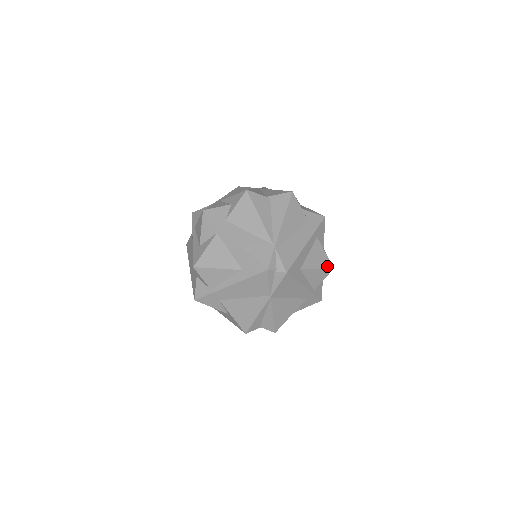
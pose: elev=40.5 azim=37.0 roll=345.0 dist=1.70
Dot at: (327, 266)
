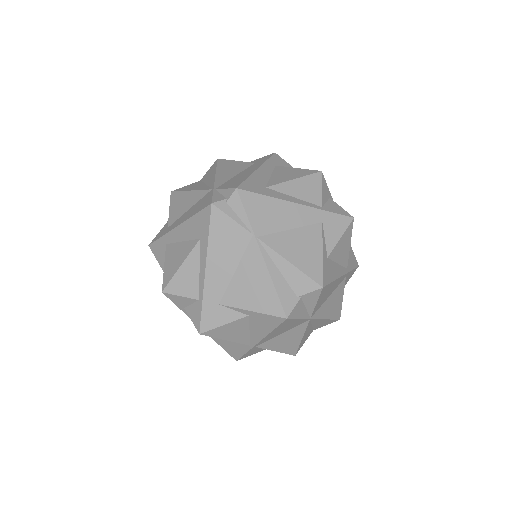
Dot at: (309, 173)
